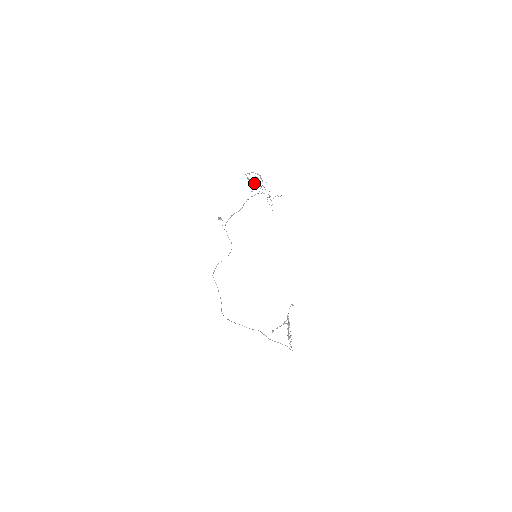
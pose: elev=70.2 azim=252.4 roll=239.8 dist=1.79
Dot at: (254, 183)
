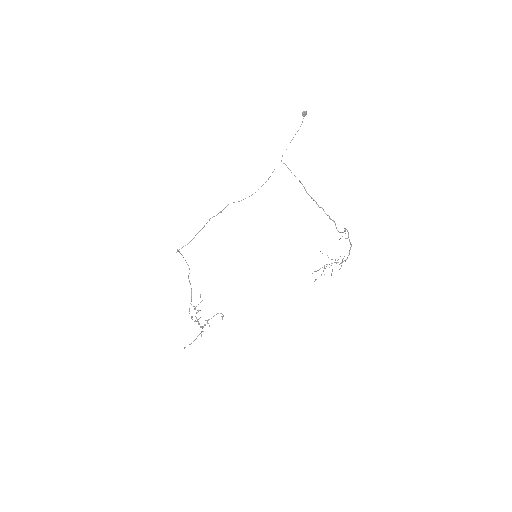
Dot at: occluded
